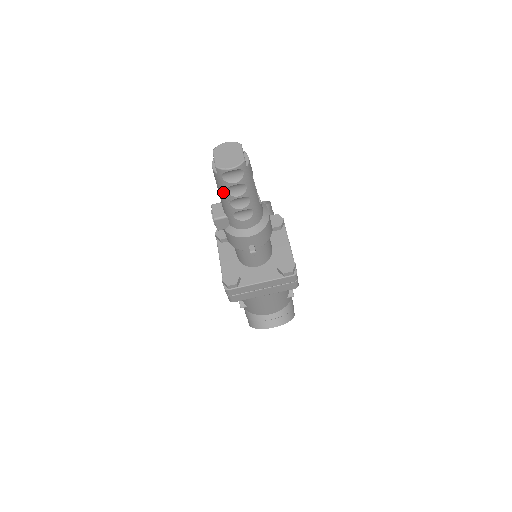
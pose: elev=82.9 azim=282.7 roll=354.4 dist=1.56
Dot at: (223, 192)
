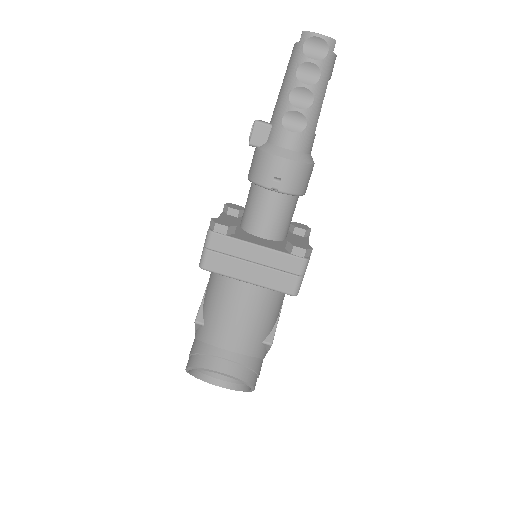
Dot at: (290, 75)
